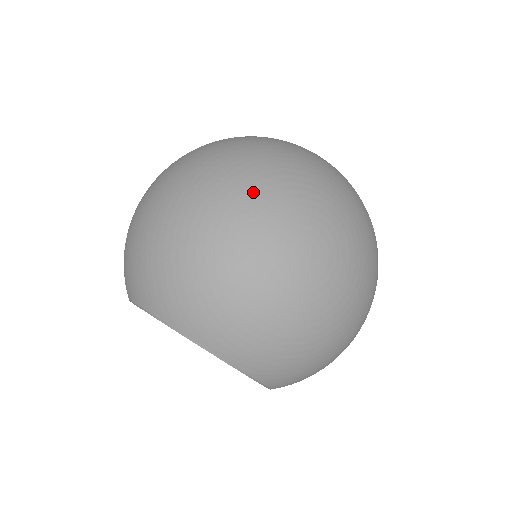
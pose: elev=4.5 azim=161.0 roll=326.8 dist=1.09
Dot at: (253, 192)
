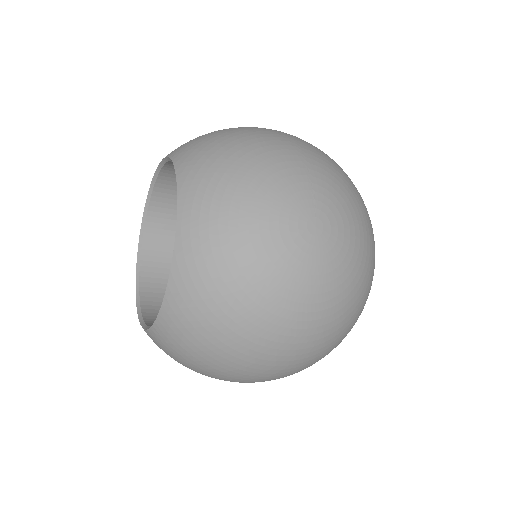
Dot at: (326, 170)
